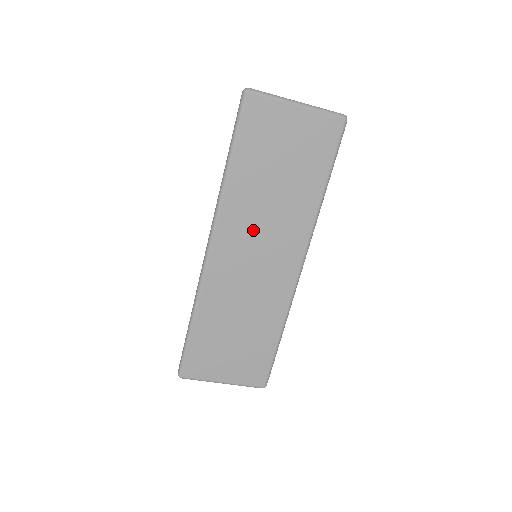
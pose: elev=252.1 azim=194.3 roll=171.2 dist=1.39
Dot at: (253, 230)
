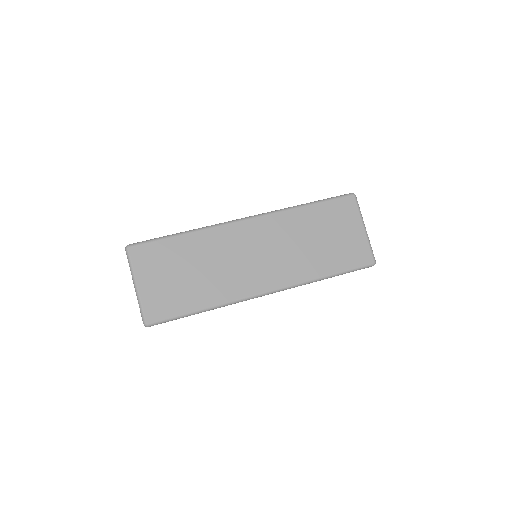
Dot at: (275, 242)
